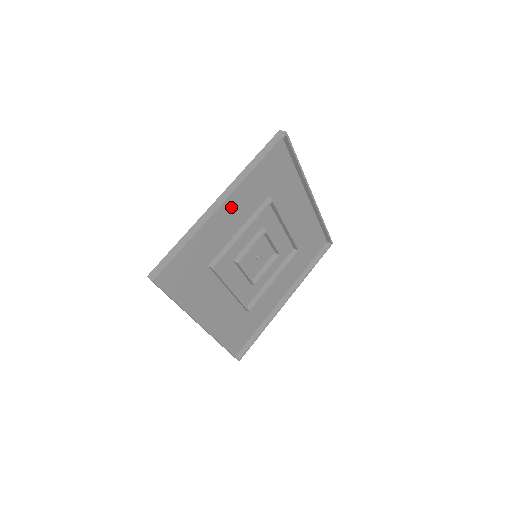
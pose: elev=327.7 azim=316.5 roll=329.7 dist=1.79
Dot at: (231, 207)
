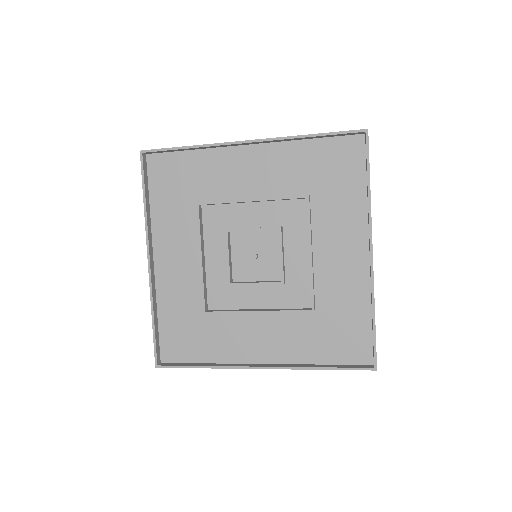
Dot at: (259, 164)
